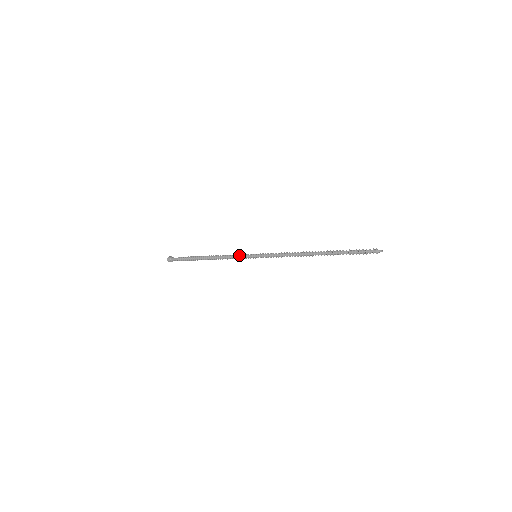
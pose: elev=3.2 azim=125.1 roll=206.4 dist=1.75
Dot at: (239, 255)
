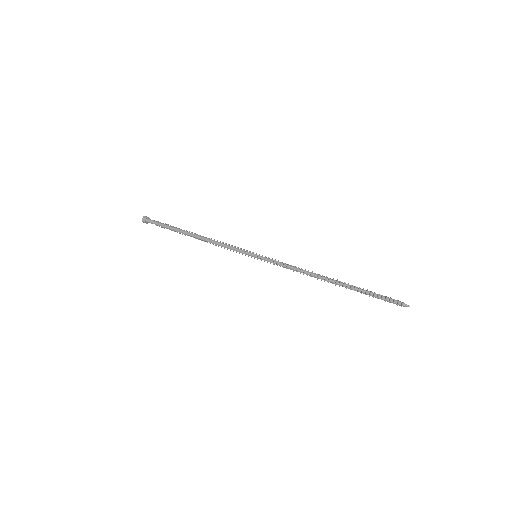
Dot at: (234, 249)
